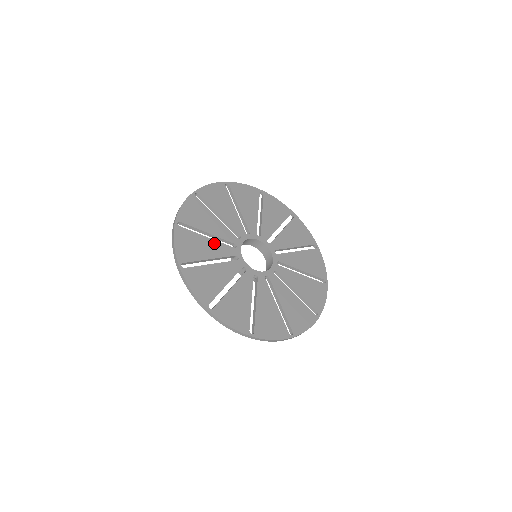
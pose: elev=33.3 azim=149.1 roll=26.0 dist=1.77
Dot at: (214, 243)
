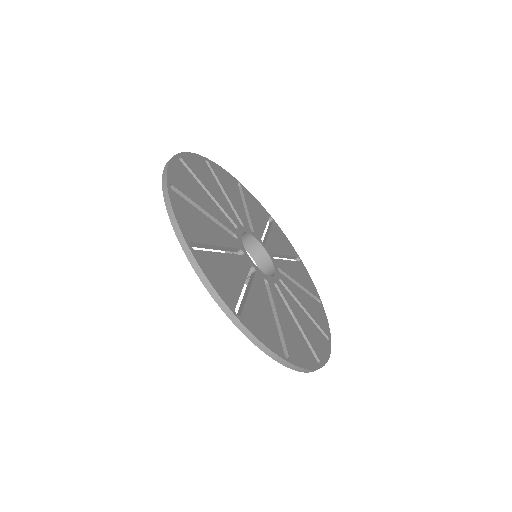
Dot at: (215, 226)
